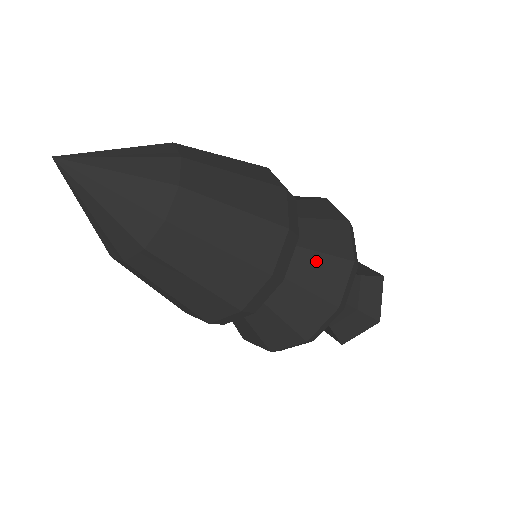
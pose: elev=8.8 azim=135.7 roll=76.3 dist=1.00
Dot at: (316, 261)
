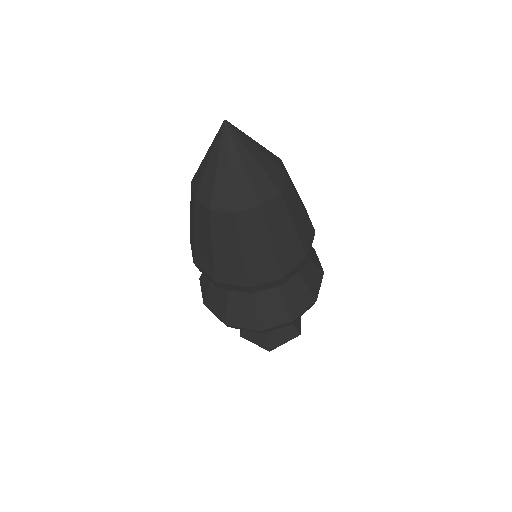
Dot at: (309, 264)
